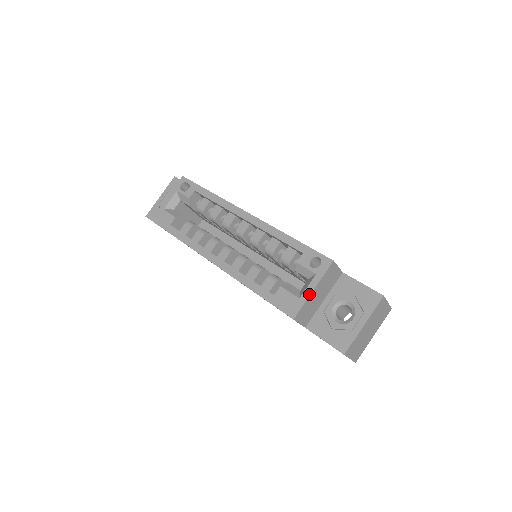
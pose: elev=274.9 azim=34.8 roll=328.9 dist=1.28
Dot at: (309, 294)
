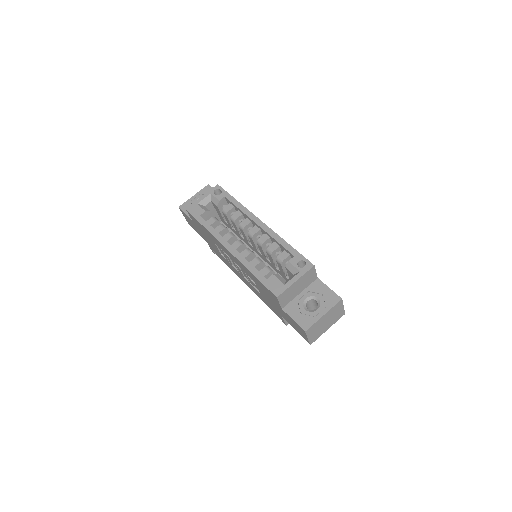
Dot at: (292, 283)
